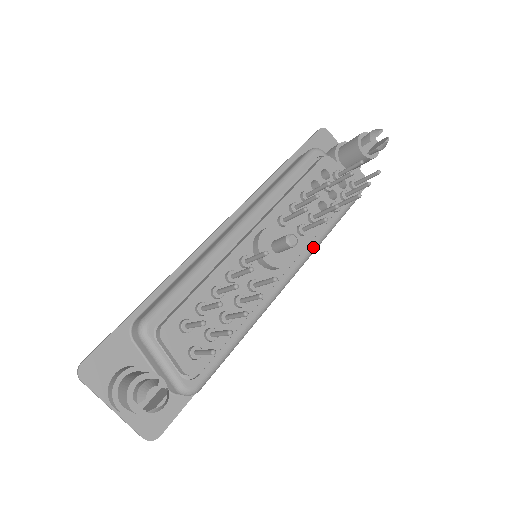
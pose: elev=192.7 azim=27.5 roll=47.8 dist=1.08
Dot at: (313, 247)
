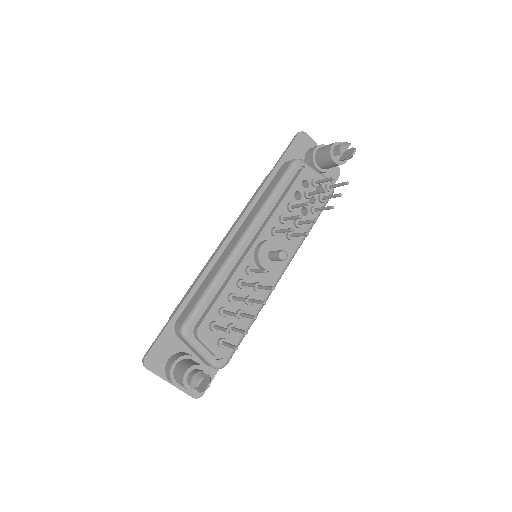
Dot at: (299, 244)
